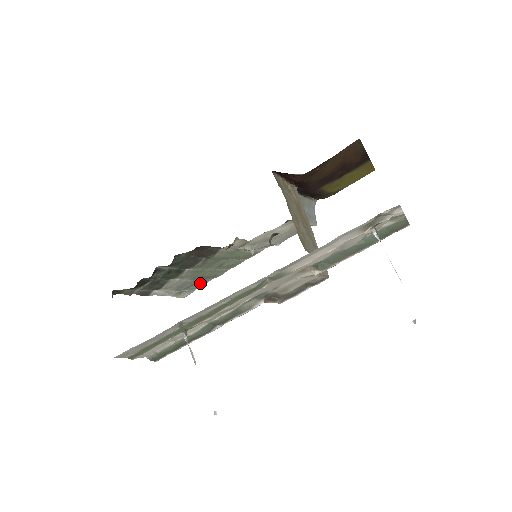
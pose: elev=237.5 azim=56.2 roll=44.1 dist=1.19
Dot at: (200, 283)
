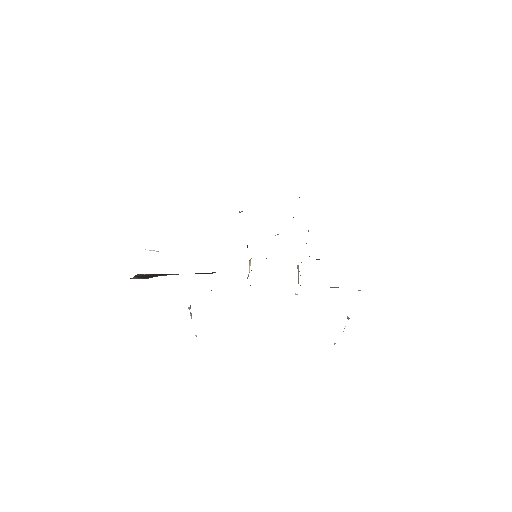
Dot at: occluded
